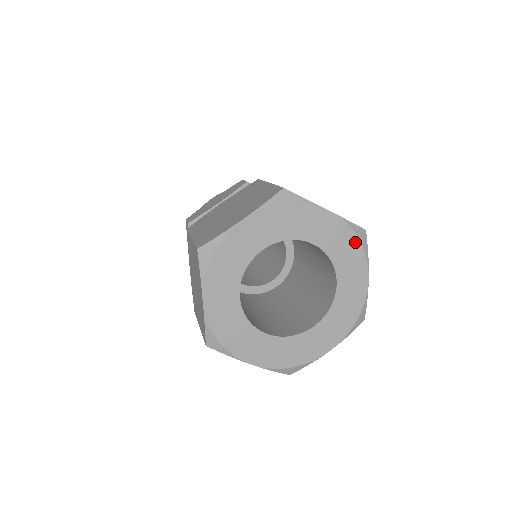
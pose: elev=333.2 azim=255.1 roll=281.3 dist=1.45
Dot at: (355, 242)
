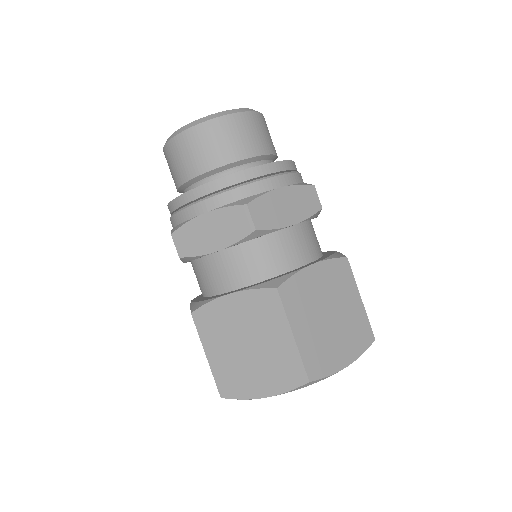
Dot at: occluded
